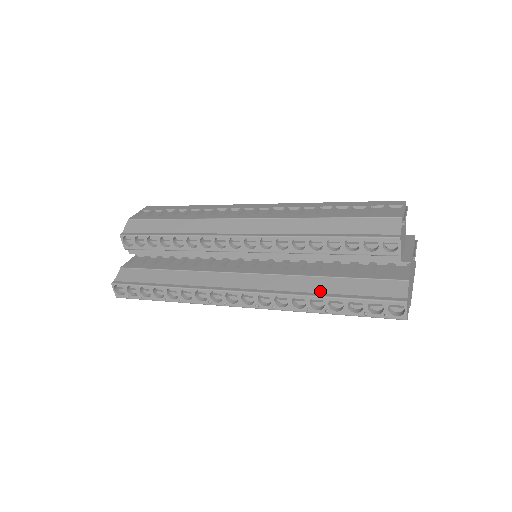
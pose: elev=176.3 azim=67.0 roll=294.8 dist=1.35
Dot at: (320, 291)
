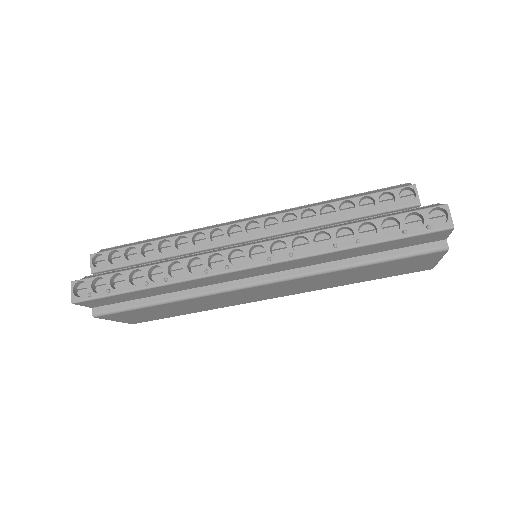
Dot at: occluded
